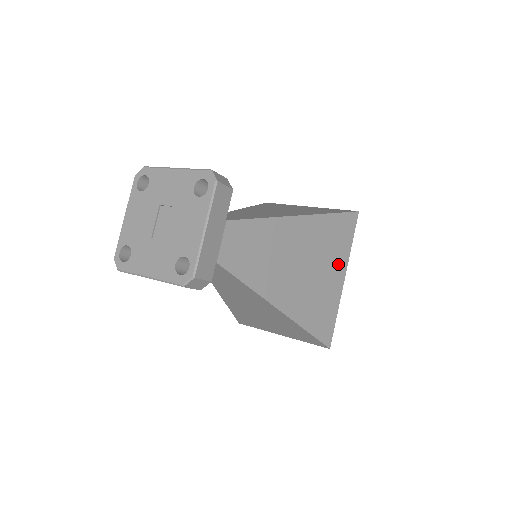
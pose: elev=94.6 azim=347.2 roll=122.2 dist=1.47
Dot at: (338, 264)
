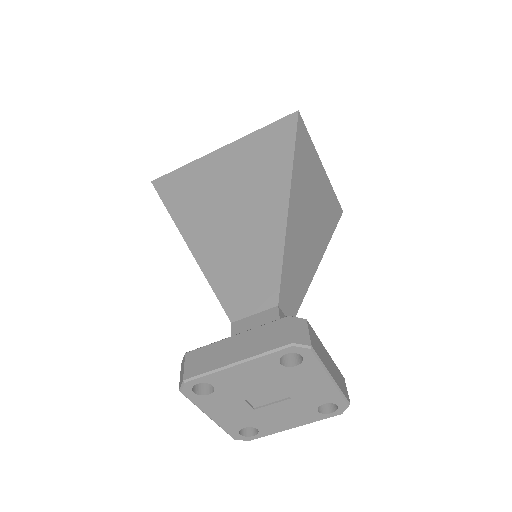
Dot at: occluded
